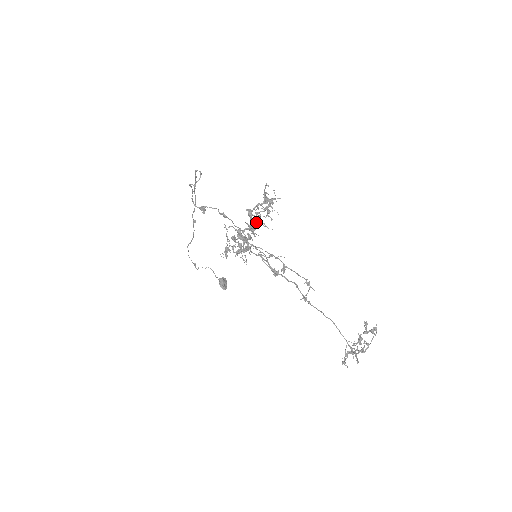
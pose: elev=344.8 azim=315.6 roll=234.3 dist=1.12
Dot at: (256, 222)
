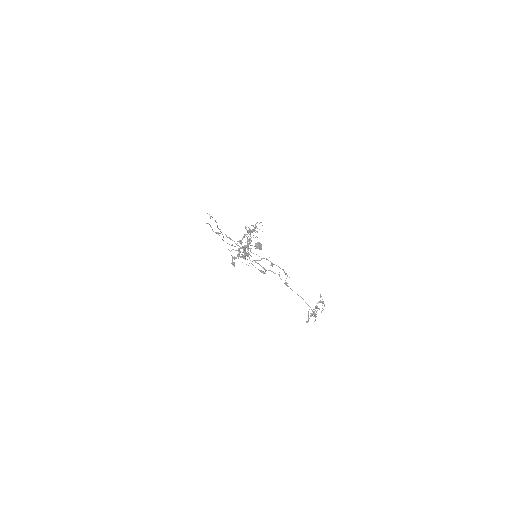
Dot at: occluded
